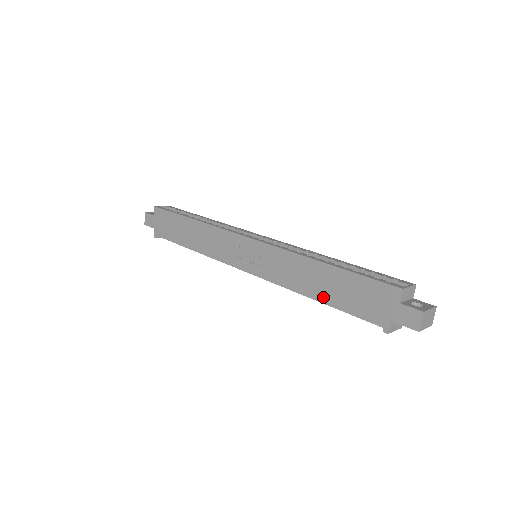
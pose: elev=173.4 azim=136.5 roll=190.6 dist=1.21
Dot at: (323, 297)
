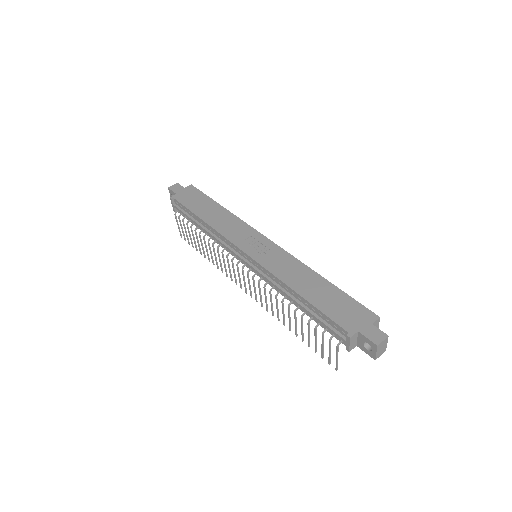
Dot at: (308, 296)
